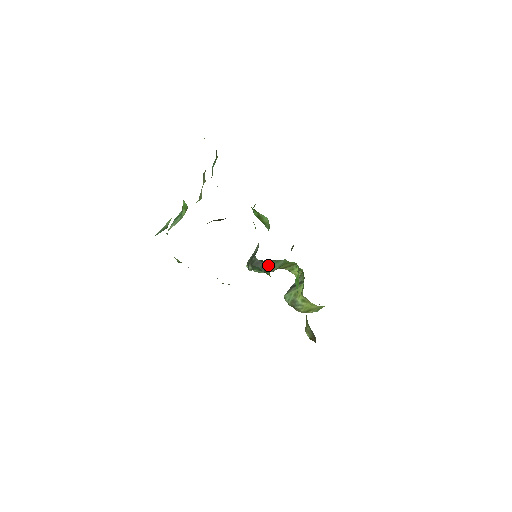
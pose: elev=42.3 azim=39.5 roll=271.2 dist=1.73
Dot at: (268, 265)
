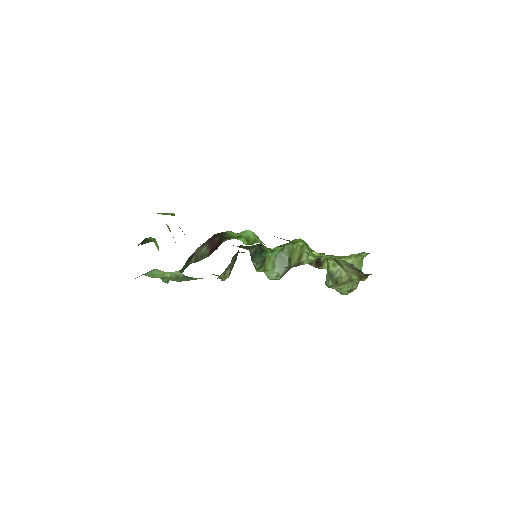
Dot at: (278, 261)
